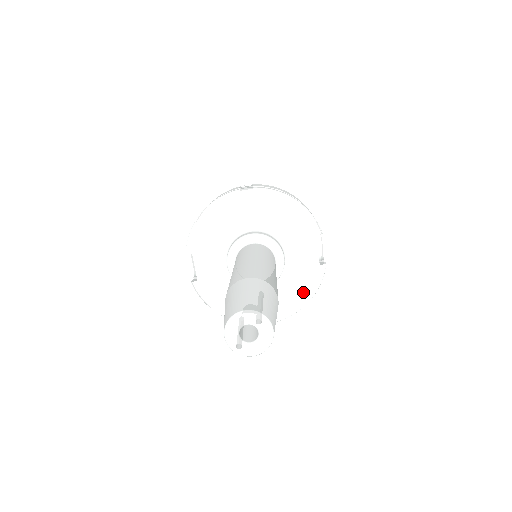
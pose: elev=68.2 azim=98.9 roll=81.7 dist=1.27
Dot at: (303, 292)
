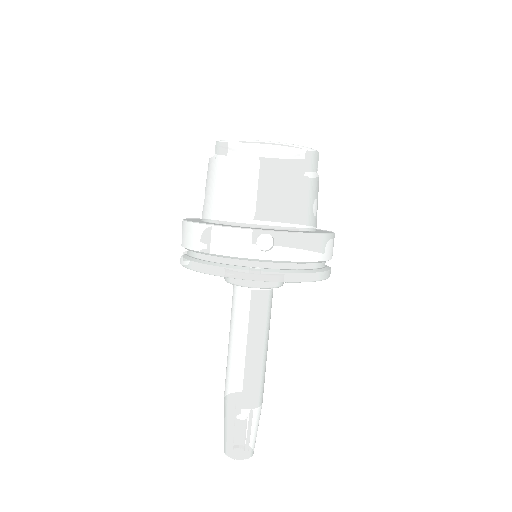
Dot at: occluded
